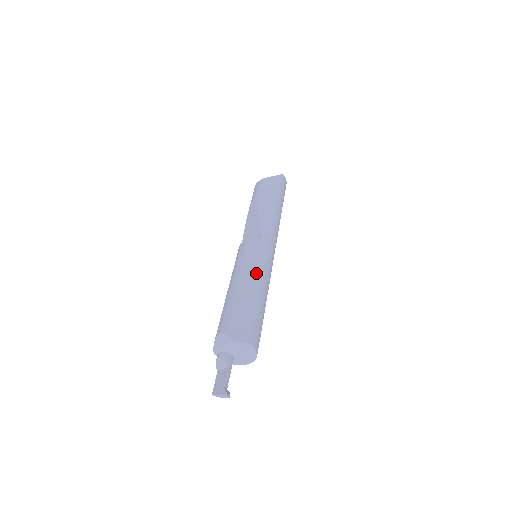
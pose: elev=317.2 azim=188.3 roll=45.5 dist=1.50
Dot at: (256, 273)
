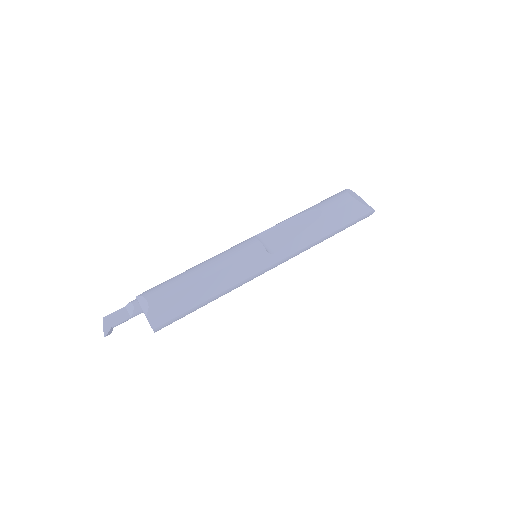
Dot at: (228, 282)
